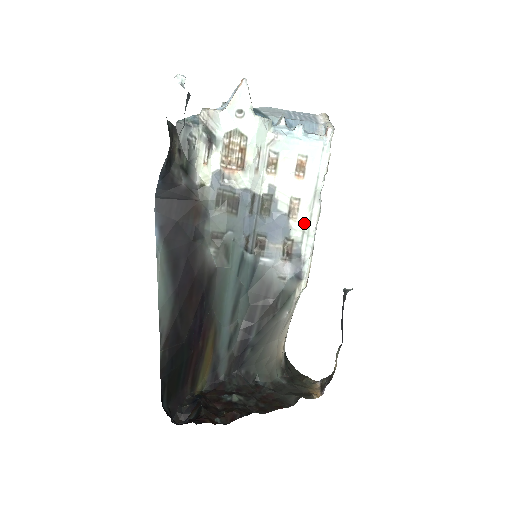
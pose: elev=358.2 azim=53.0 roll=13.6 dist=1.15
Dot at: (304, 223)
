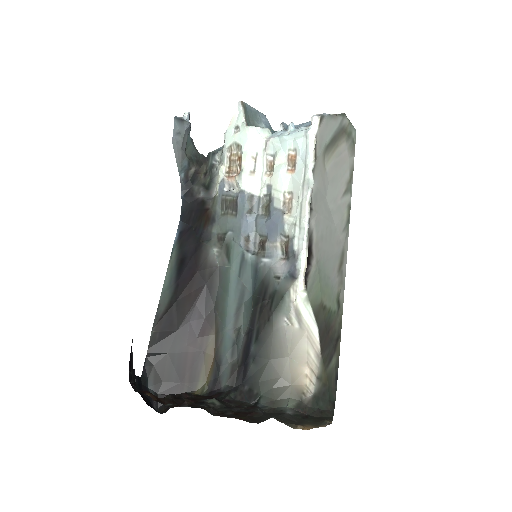
Dot at: (296, 216)
